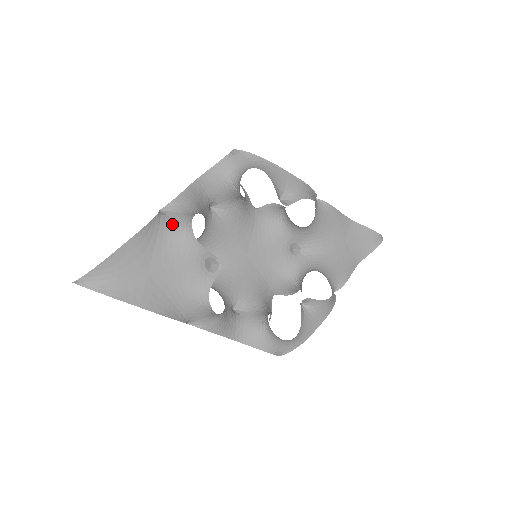
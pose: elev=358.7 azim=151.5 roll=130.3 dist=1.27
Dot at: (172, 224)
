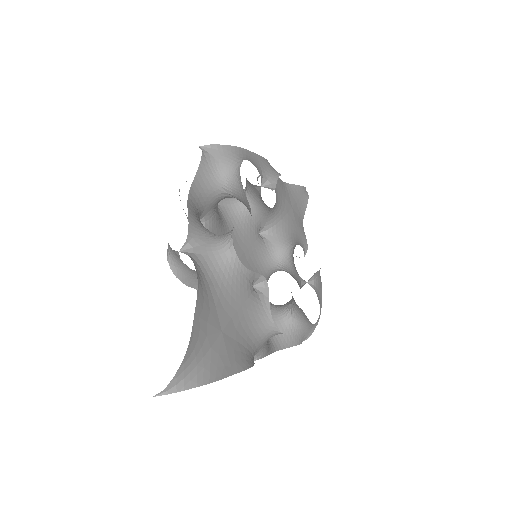
Dot at: (209, 261)
